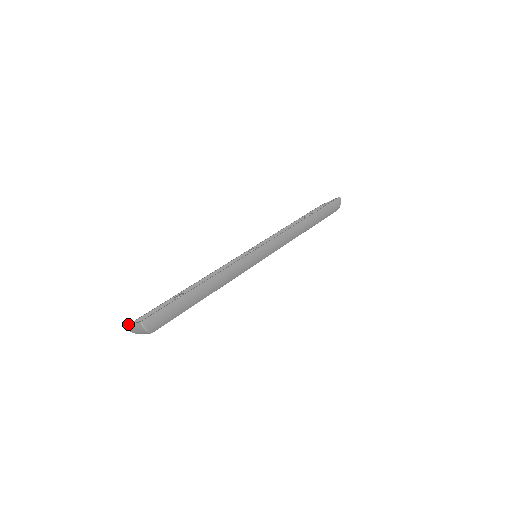
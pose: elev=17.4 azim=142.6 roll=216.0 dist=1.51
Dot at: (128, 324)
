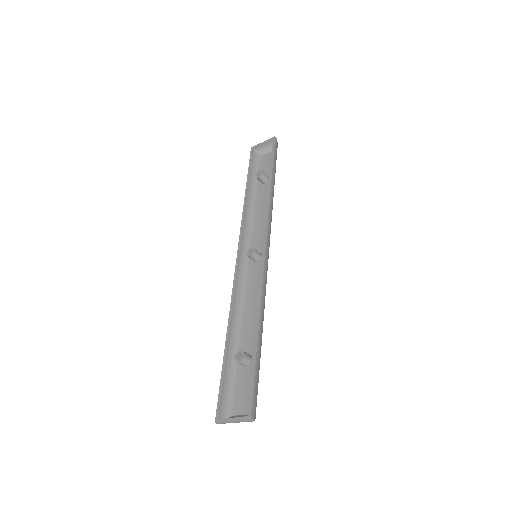
Dot at: (216, 418)
